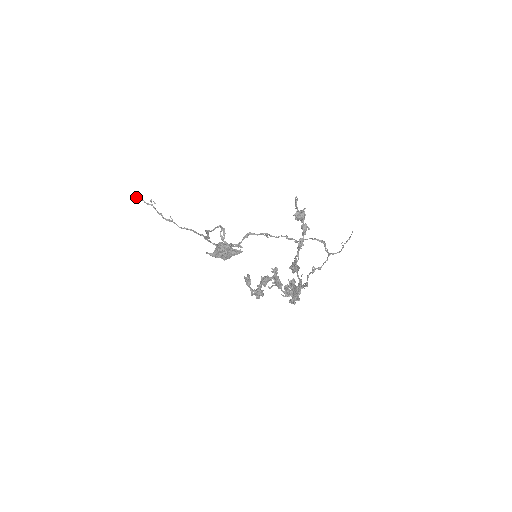
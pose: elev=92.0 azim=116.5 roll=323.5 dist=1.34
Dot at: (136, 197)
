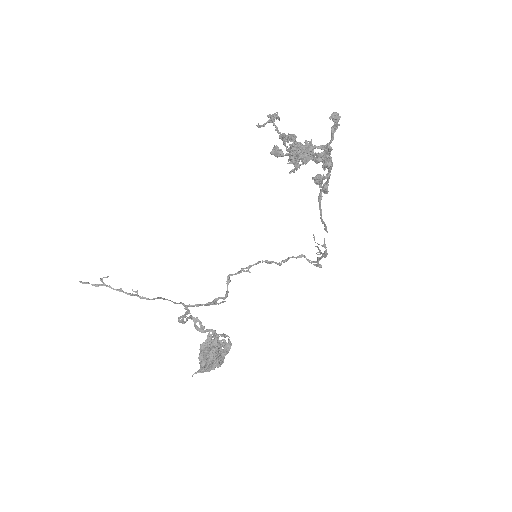
Dot at: (80, 282)
